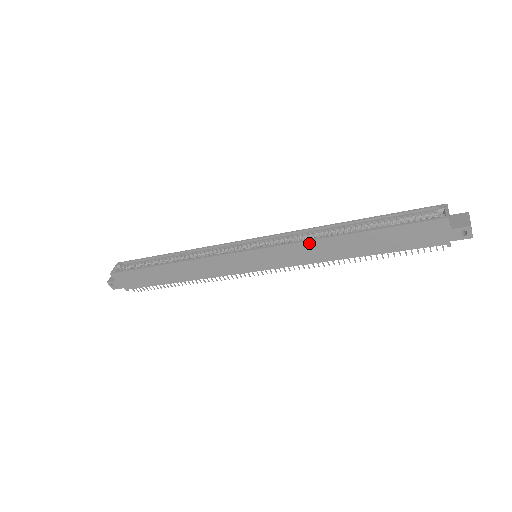
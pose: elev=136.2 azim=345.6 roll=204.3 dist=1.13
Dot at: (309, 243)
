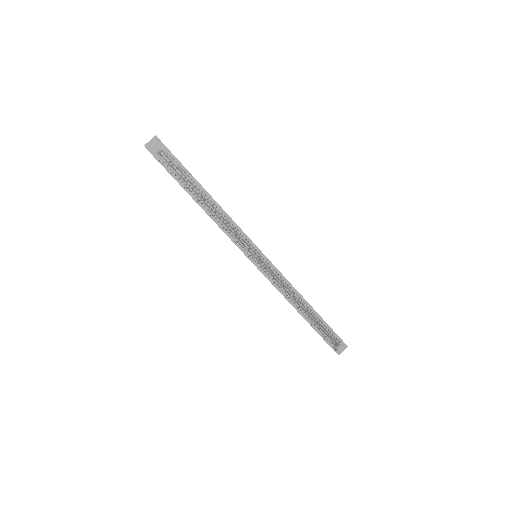
Dot at: occluded
